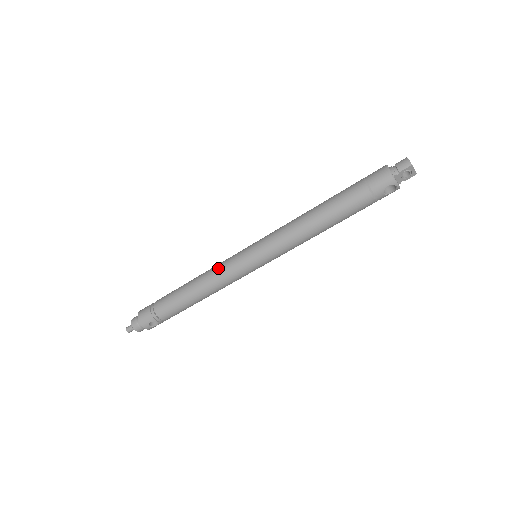
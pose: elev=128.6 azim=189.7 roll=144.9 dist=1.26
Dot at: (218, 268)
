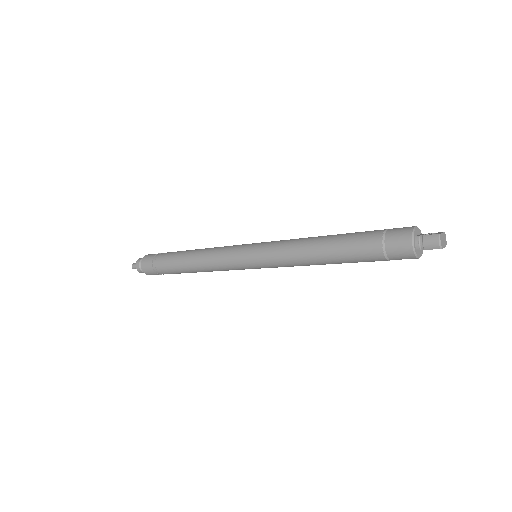
Dot at: (216, 260)
